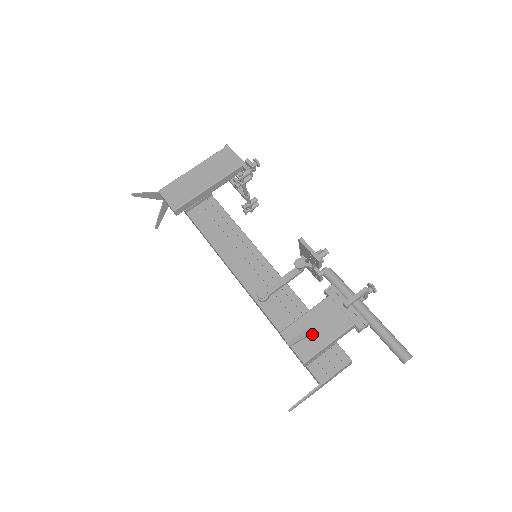
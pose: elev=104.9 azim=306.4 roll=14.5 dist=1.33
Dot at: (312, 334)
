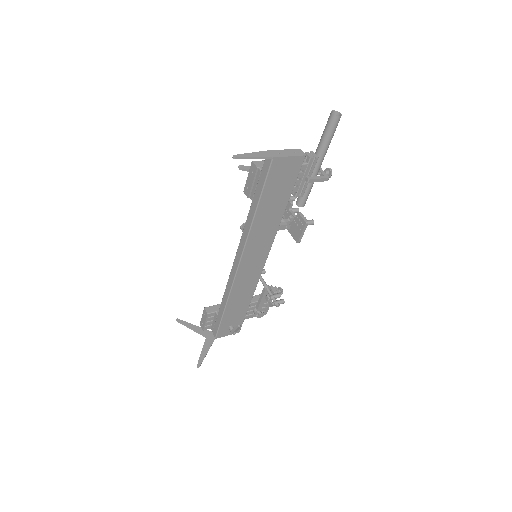
Dot at: occluded
